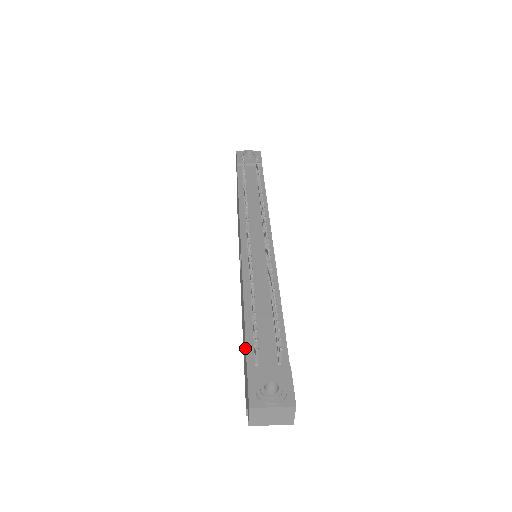
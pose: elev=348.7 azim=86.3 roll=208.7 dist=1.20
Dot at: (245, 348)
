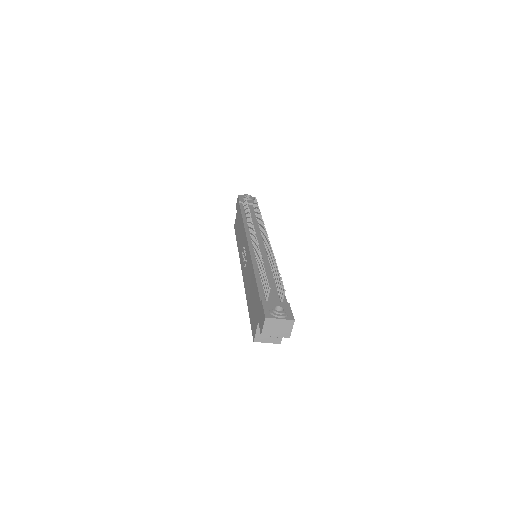
Dot at: (257, 295)
